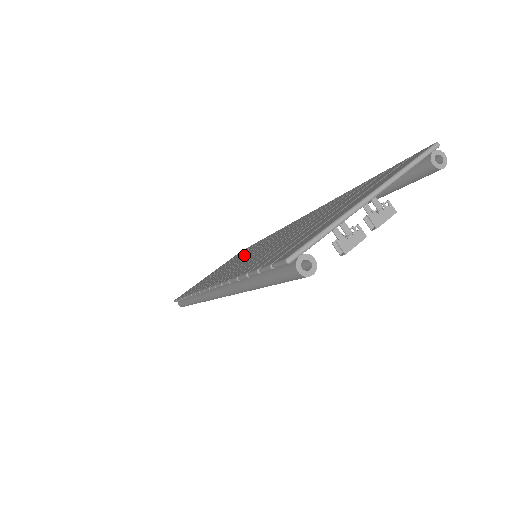
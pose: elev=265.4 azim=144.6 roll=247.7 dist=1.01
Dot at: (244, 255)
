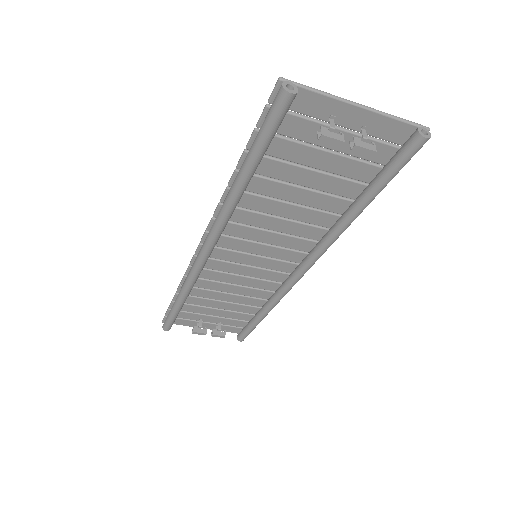
Dot at: (246, 278)
